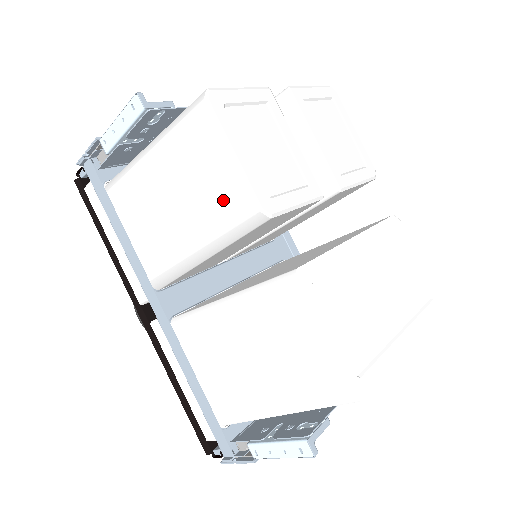
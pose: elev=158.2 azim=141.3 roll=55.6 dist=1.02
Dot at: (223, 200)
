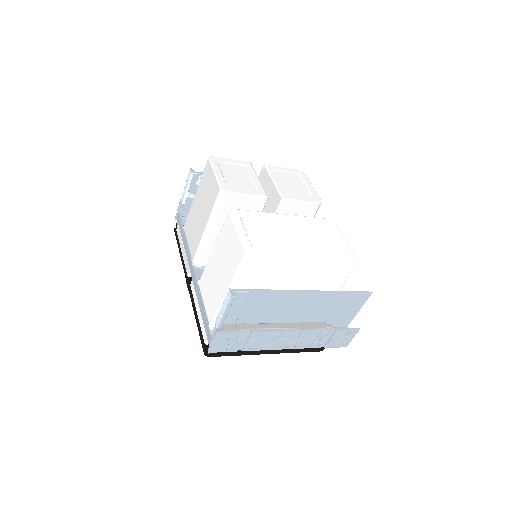
Dot at: (212, 195)
